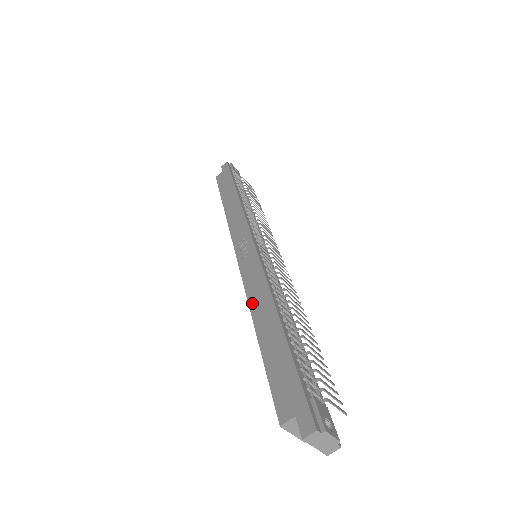
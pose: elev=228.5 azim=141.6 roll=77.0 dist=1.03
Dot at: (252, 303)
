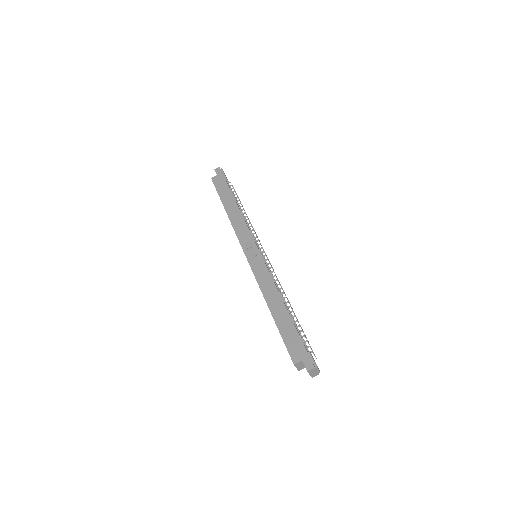
Dot at: (265, 292)
